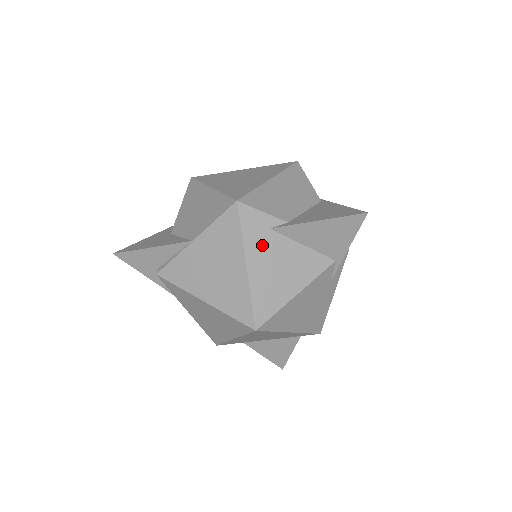
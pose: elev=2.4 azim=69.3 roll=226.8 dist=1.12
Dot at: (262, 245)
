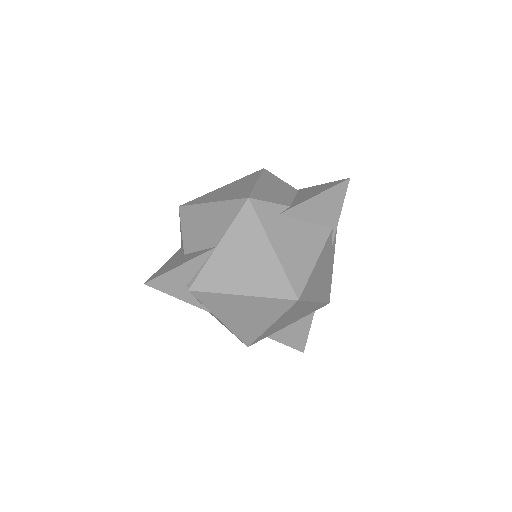
Dot at: (278, 229)
